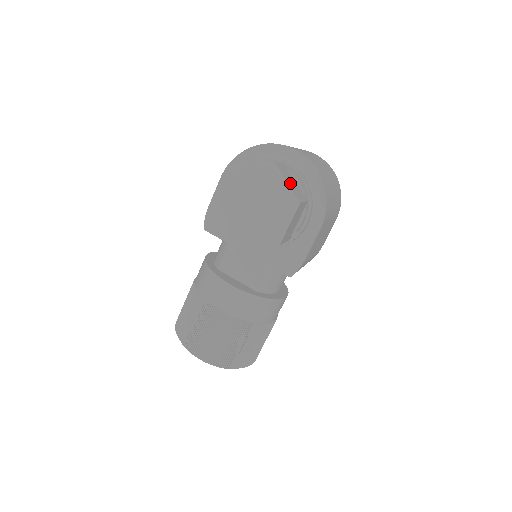
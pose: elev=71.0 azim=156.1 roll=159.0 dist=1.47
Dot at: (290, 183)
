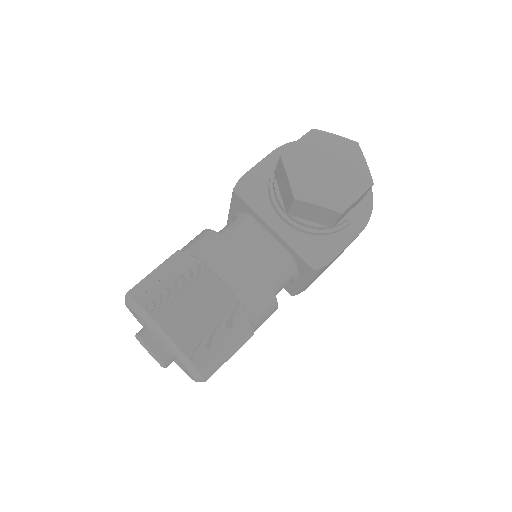
Dot at: occluded
